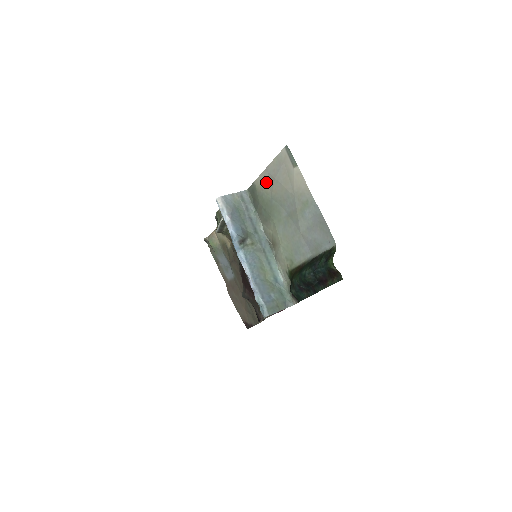
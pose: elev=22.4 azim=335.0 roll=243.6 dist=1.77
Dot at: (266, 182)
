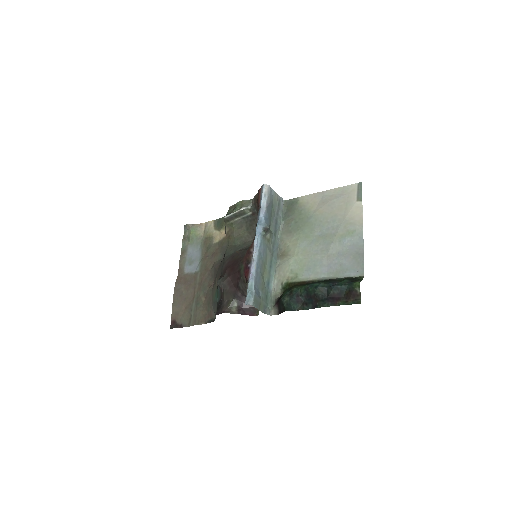
Dot at: (315, 201)
